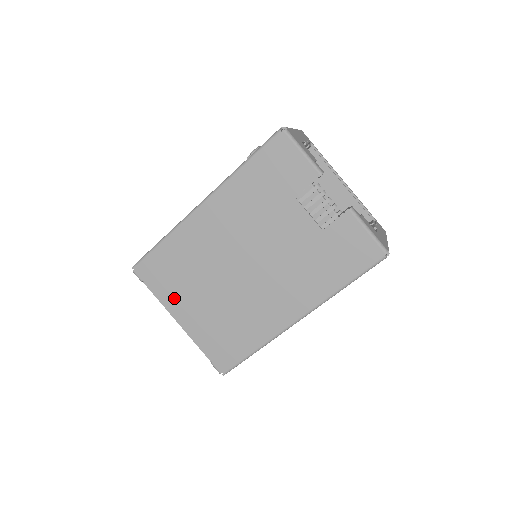
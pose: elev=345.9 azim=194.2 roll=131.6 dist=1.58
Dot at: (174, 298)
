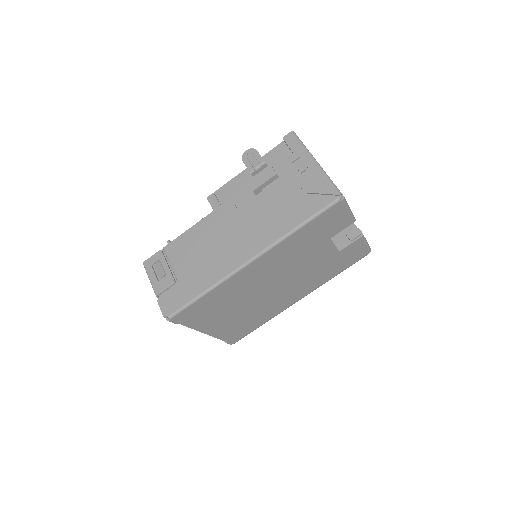
Dot at: (206, 323)
